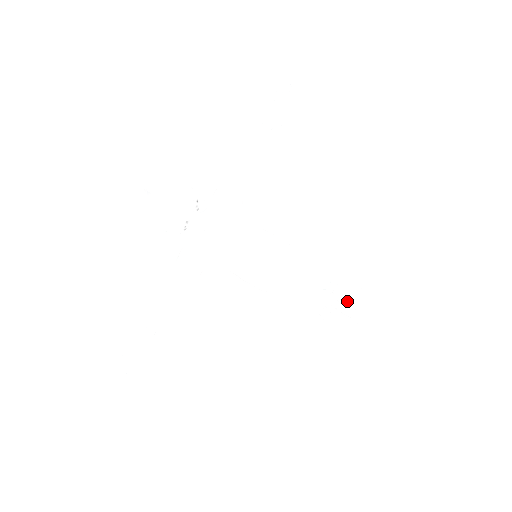
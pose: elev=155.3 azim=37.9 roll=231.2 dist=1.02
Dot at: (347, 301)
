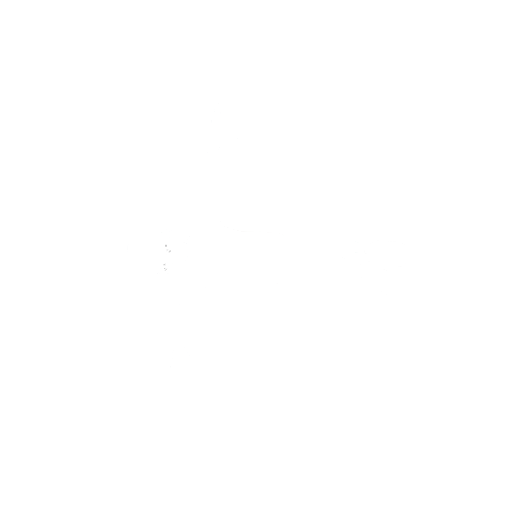
Dot at: (382, 258)
